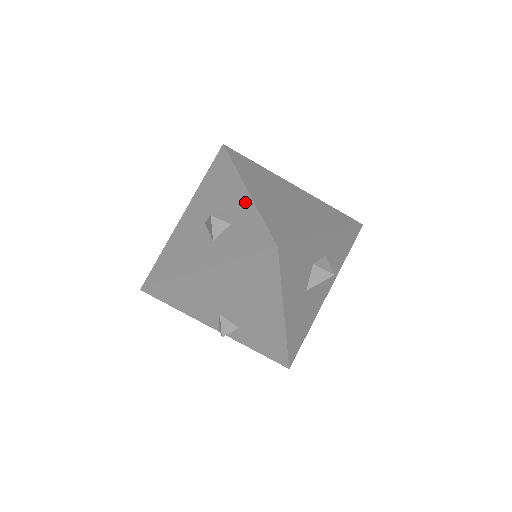
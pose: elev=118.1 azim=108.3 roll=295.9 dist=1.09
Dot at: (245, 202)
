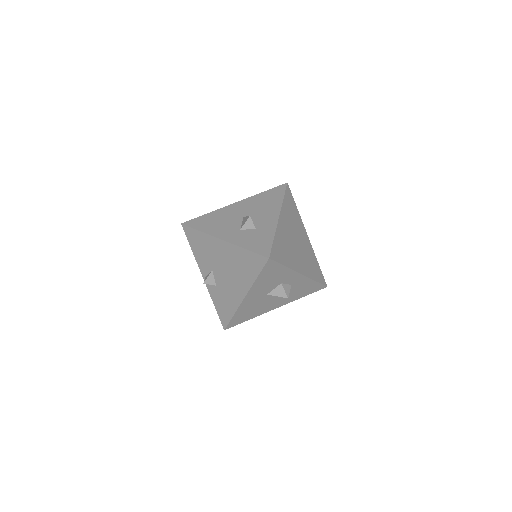
Dot at: (272, 223)
